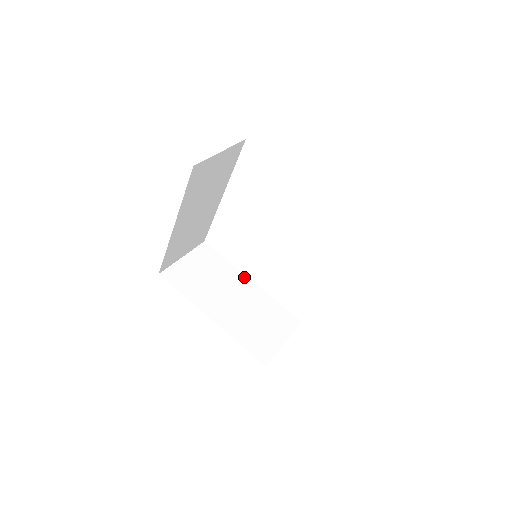
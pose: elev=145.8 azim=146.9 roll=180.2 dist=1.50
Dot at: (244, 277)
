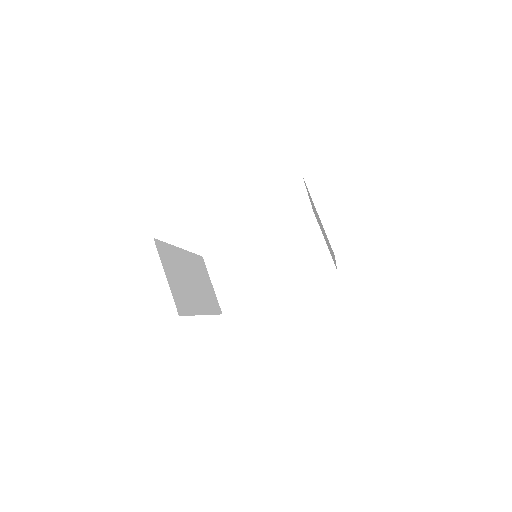
Dot at: (179, 250)
